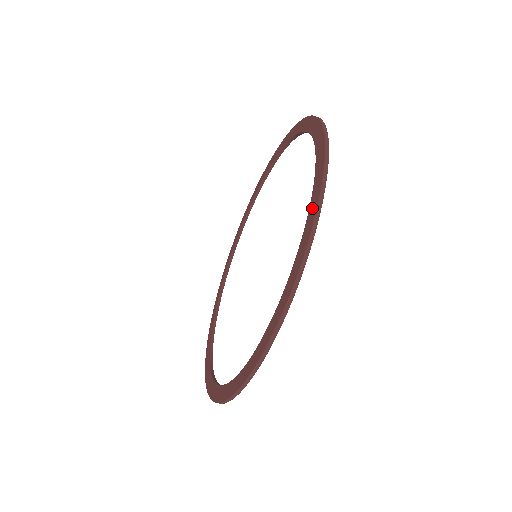
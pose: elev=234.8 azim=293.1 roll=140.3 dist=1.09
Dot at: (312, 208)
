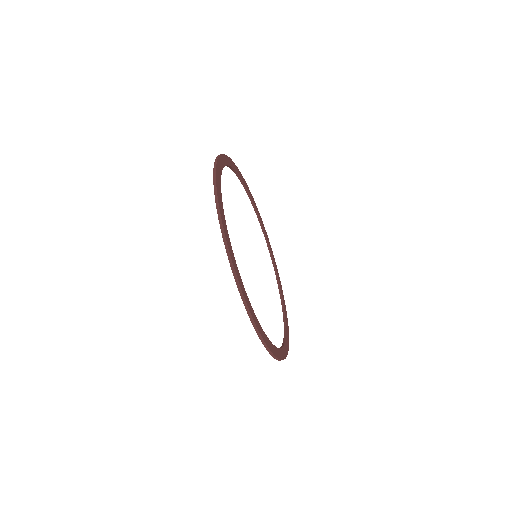
Dot at: occluded
